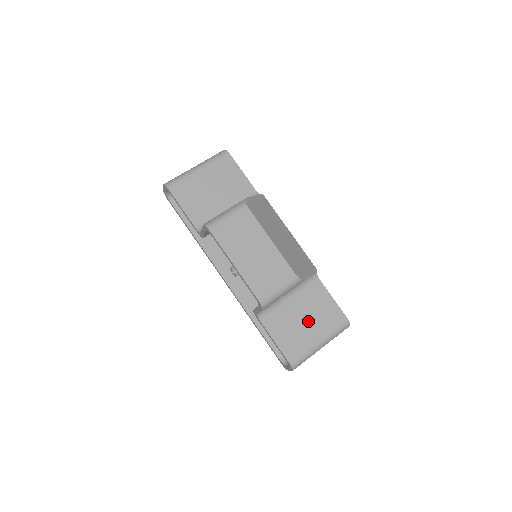
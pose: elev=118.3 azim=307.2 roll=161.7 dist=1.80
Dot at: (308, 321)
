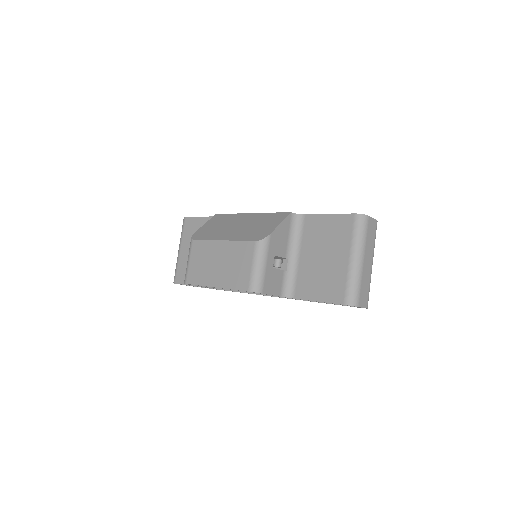
Dot at: (326, 255)
